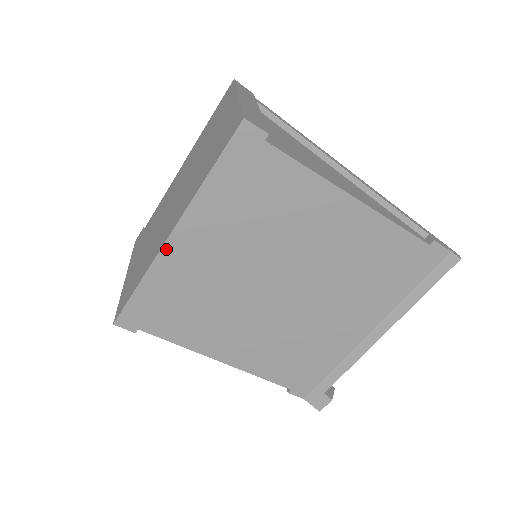
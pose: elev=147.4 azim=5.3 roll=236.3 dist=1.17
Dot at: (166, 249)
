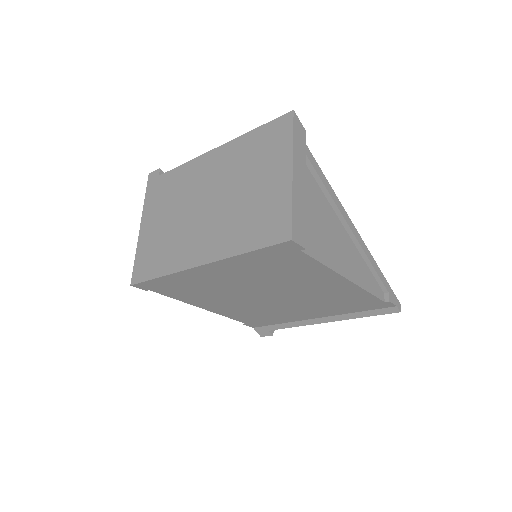
Dot at: (191, 270)
